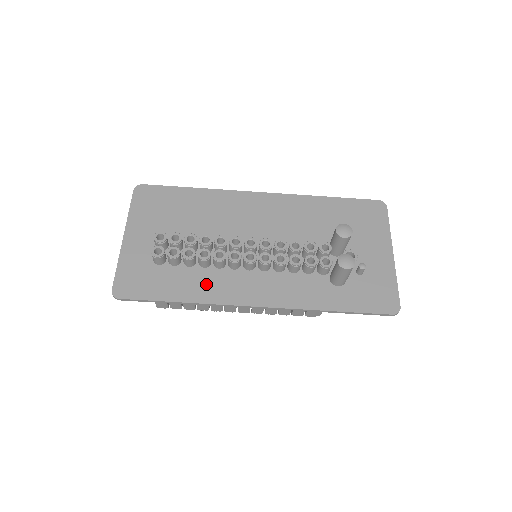
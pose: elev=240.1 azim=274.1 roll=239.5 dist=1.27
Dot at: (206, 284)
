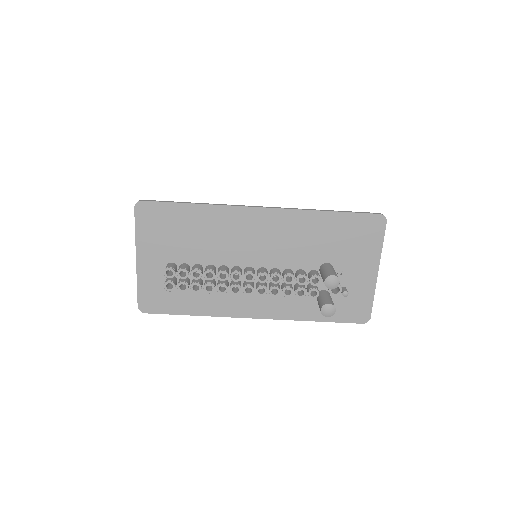
Dot at: (213, 301)
